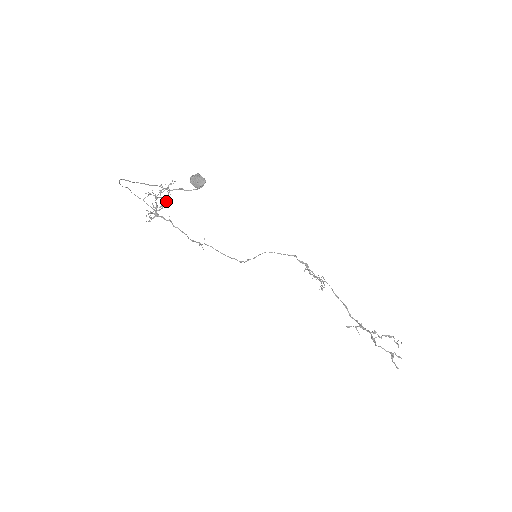
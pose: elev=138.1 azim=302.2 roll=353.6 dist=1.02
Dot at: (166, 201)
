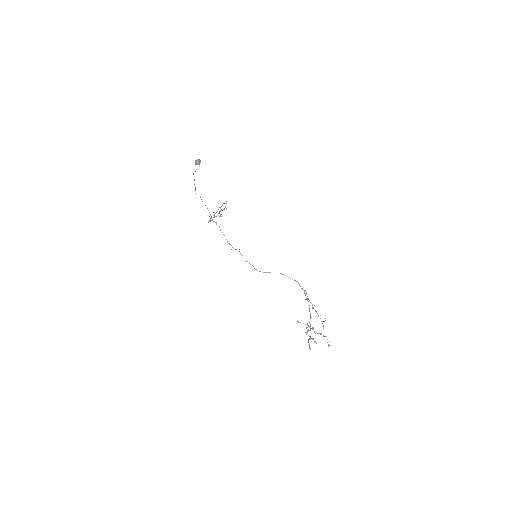
Dot at: occluded
